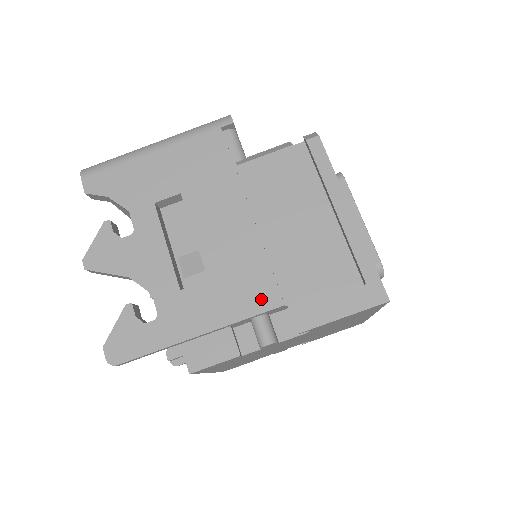
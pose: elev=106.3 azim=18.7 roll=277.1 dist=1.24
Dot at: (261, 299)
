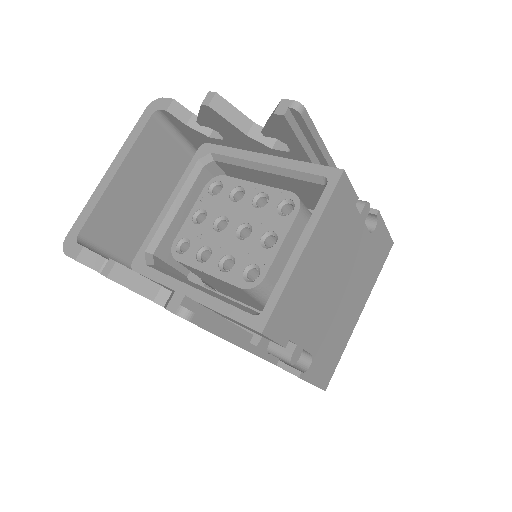
Dot at: occluded
